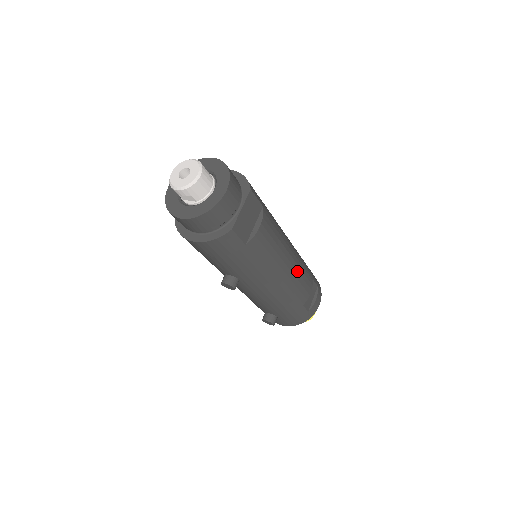
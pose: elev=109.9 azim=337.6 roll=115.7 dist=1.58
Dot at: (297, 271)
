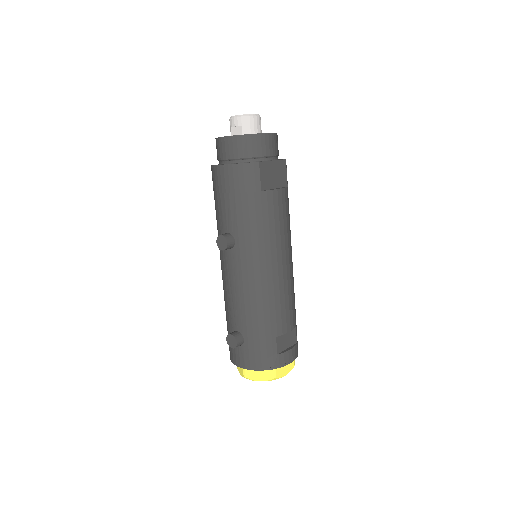
Dot at: (288, 284)
